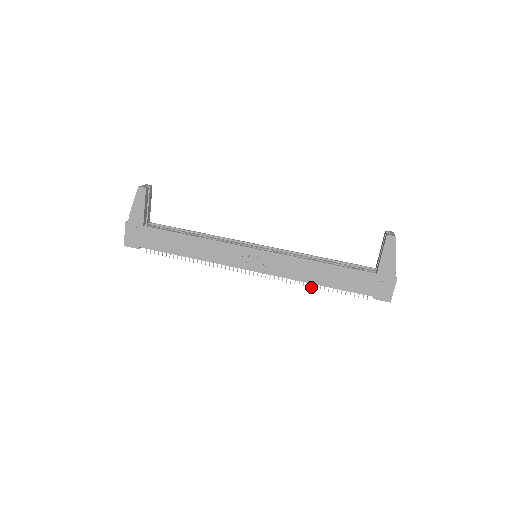
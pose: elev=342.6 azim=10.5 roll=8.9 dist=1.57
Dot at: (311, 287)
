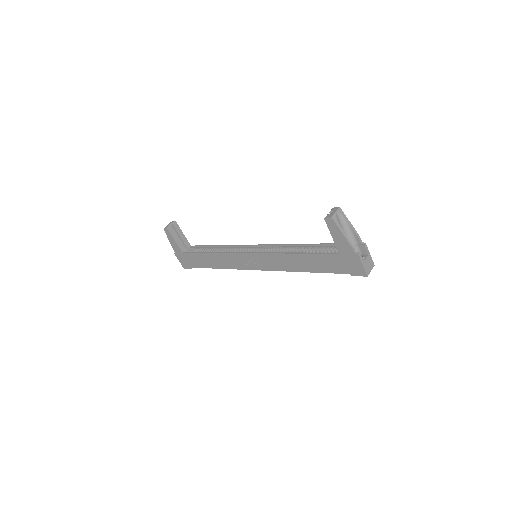
Dot at: occluded
